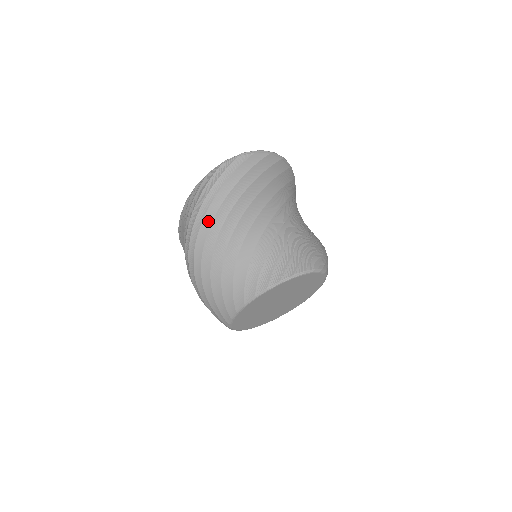
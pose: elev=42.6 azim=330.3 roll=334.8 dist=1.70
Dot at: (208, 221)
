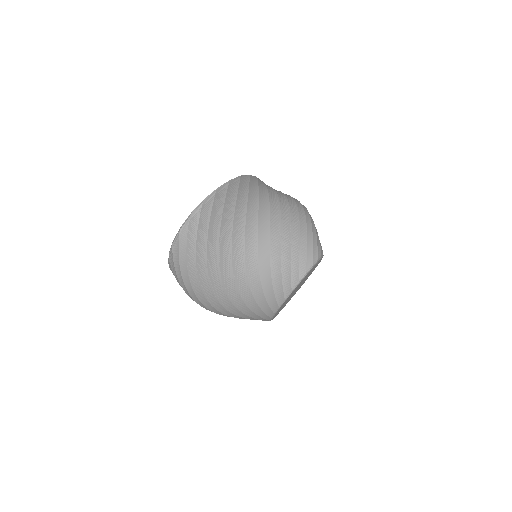
Dot at: (199, 291)
